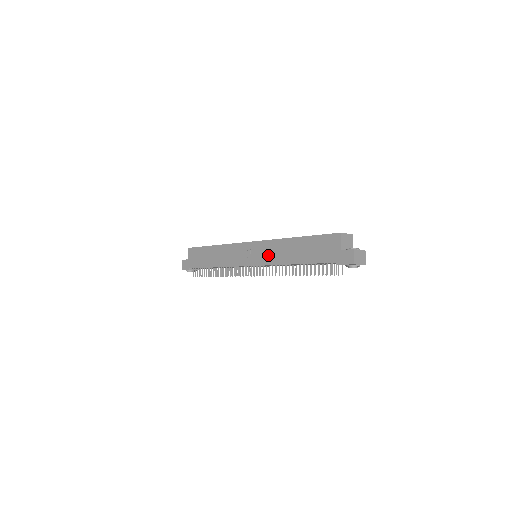
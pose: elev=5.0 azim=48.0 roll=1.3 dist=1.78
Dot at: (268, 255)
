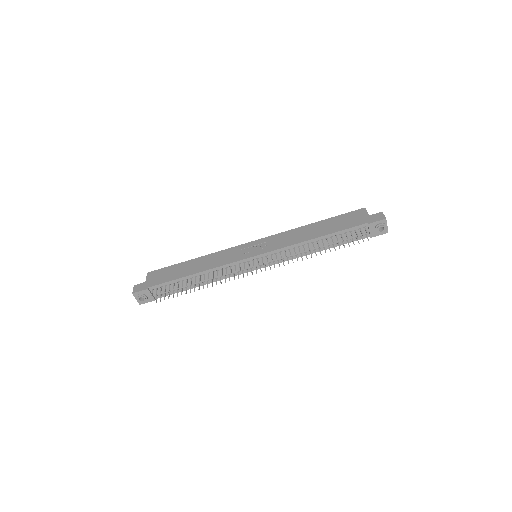
Dot at: (280, 242)
